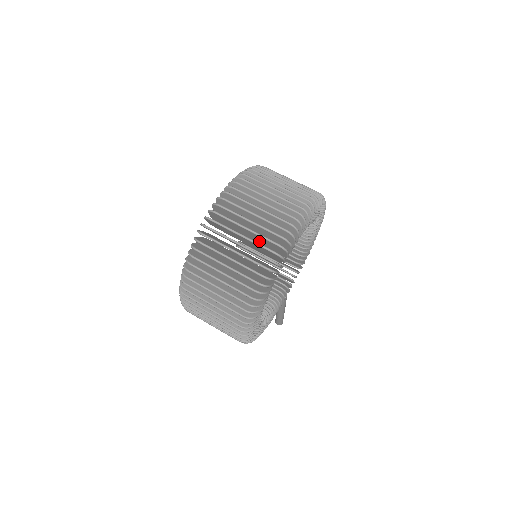
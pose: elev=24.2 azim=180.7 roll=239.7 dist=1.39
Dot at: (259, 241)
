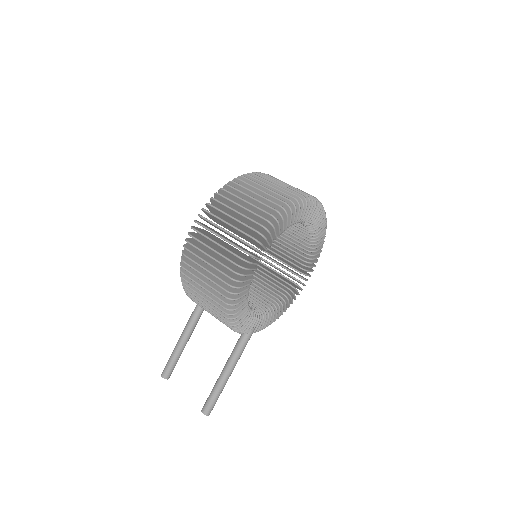
Dot at: occluded
